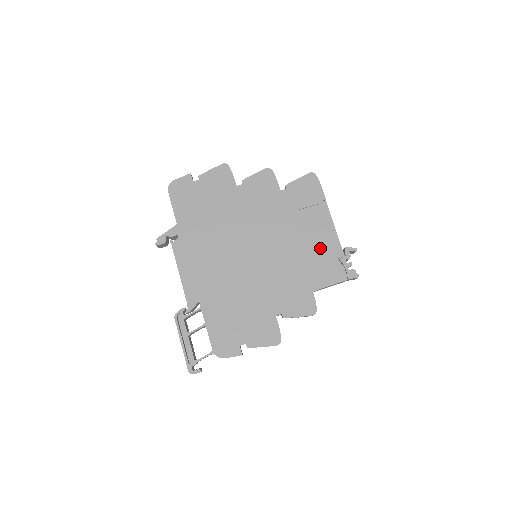
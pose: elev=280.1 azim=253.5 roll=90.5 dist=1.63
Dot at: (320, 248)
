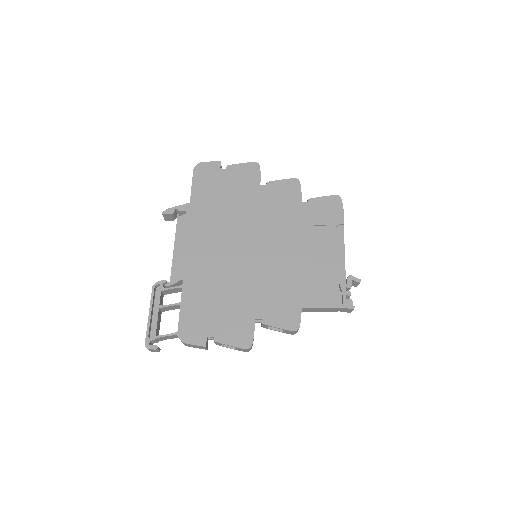
Dot at: (323, 268)
